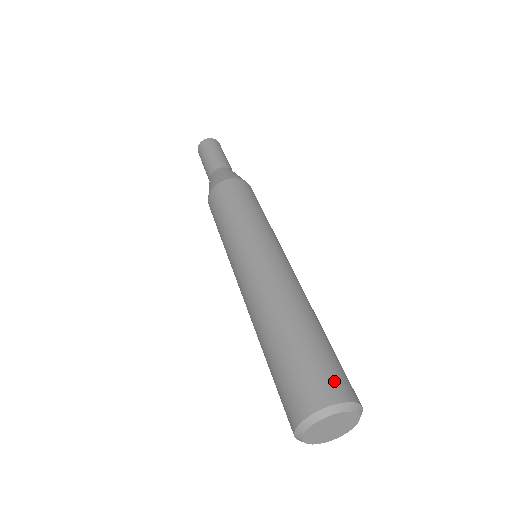
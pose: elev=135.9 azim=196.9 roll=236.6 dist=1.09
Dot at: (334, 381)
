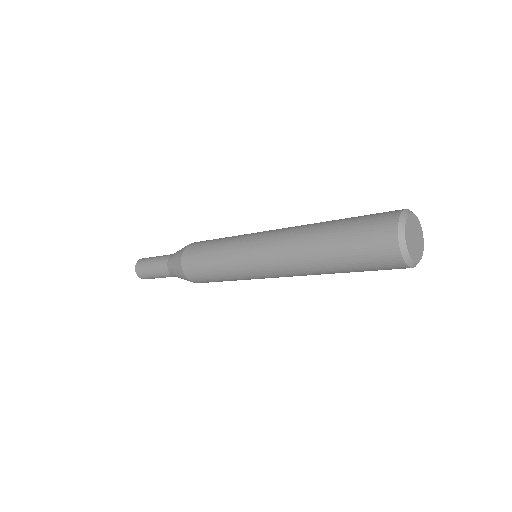
Dot at: (384, 214)
